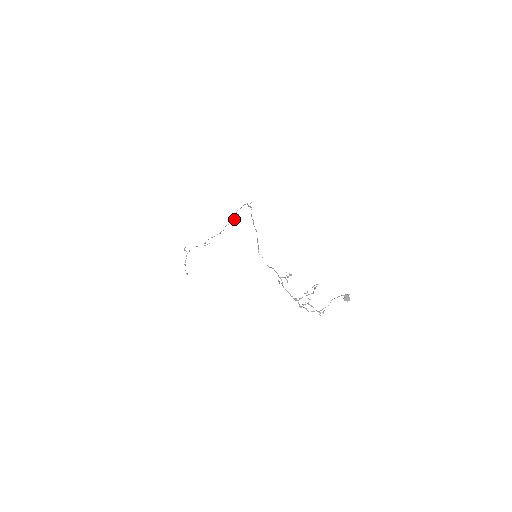
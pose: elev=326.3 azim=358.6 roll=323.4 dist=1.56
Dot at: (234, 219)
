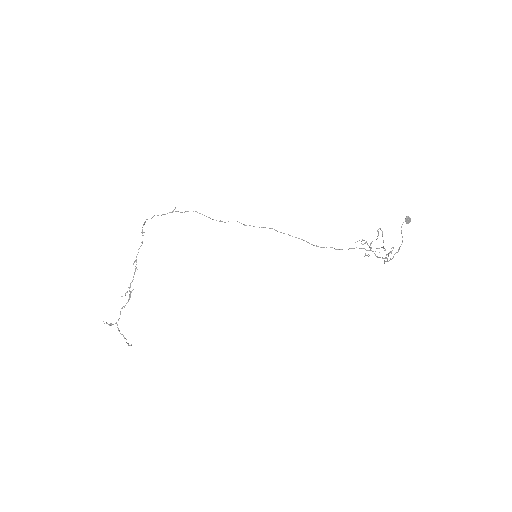
Dot at: (142, 242)
